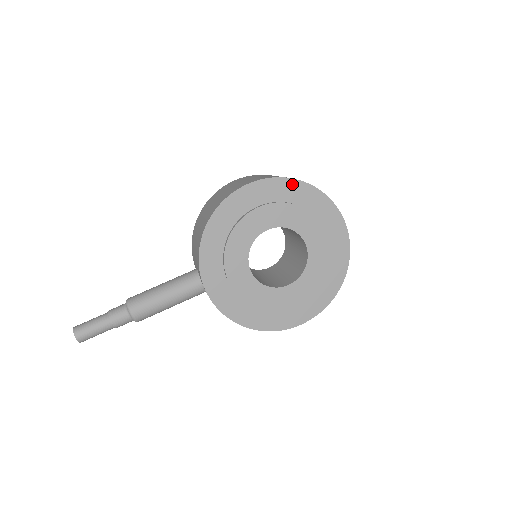
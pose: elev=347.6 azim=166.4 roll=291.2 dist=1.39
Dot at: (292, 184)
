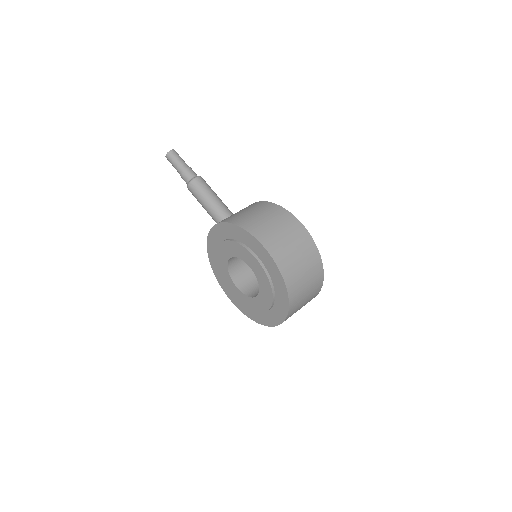
Dot at: (280, 278)
